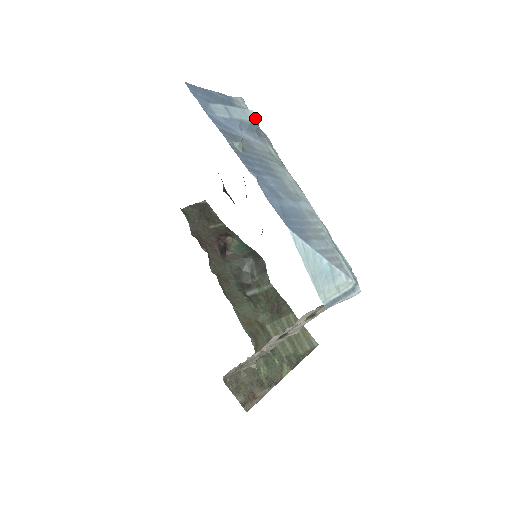
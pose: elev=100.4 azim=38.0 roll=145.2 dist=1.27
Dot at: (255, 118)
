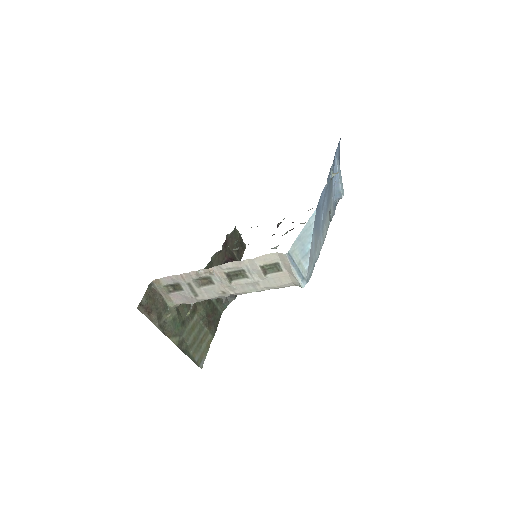
Dot at: (343, 194)
